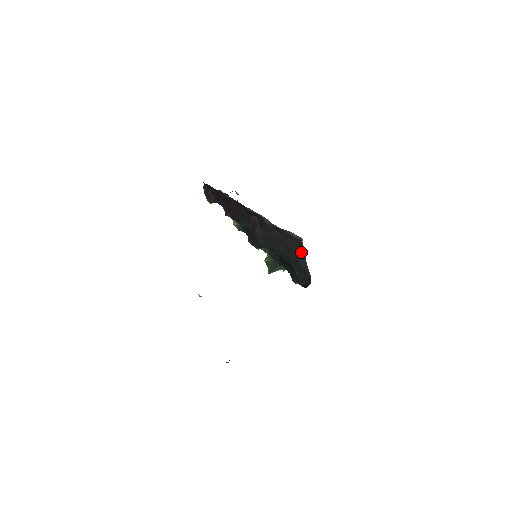
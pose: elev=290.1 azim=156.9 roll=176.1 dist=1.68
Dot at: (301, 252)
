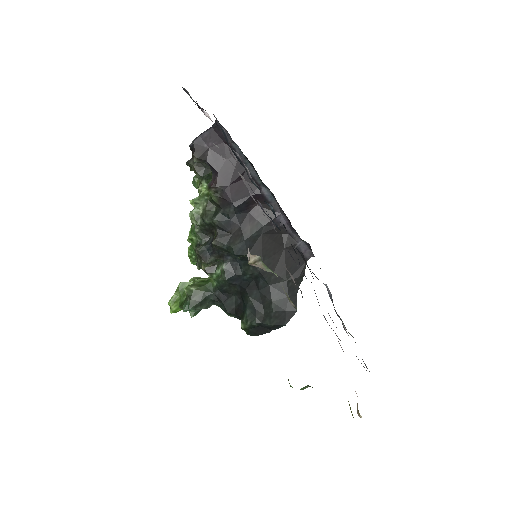
Dot at: (299, 274)
